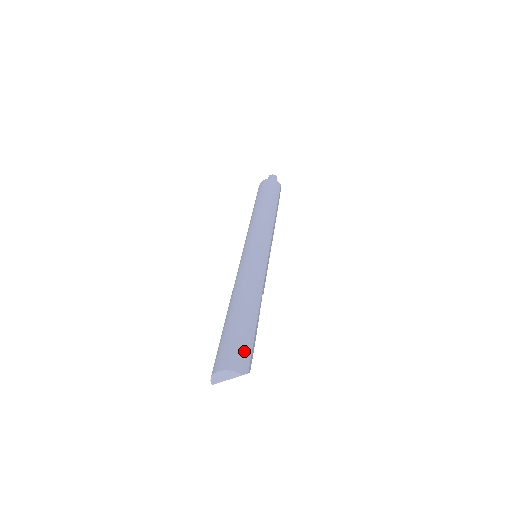
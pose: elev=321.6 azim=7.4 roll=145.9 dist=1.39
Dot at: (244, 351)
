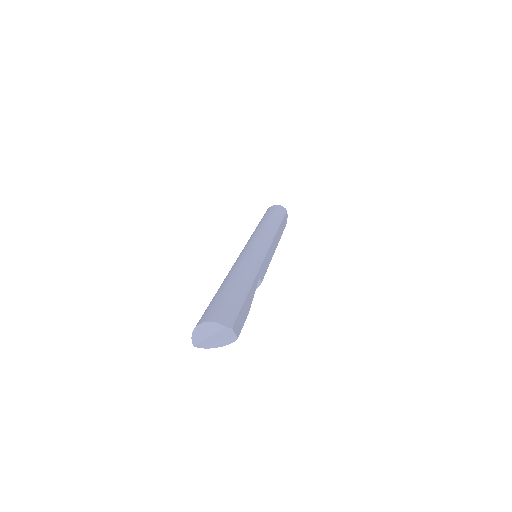
Dot at: (229, 309)
